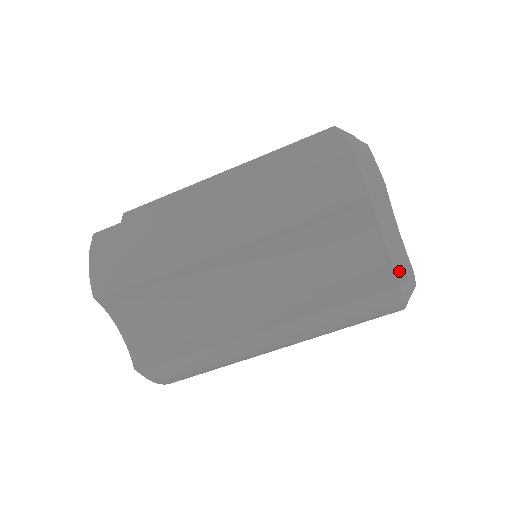
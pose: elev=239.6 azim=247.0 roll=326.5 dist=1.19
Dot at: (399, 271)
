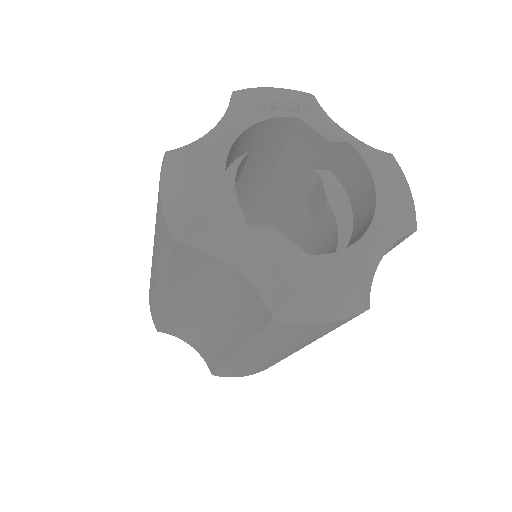
Dot at: (270, 299)
